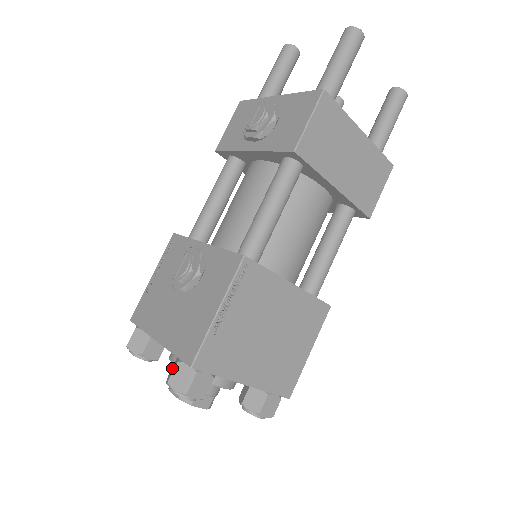
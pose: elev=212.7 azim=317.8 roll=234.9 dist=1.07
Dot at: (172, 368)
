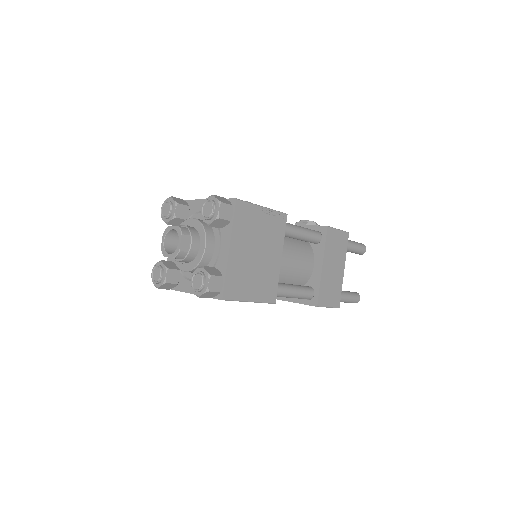
Dot at: occluded
